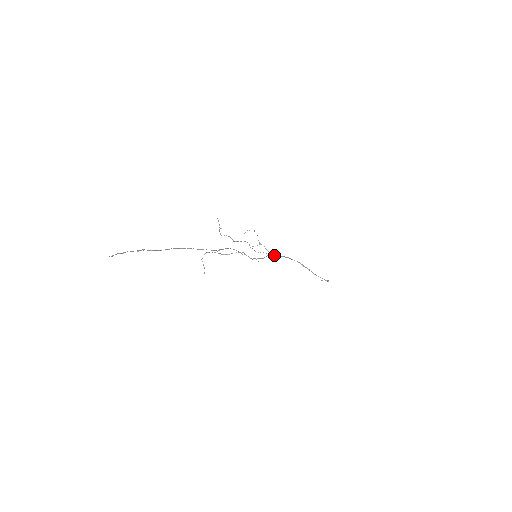
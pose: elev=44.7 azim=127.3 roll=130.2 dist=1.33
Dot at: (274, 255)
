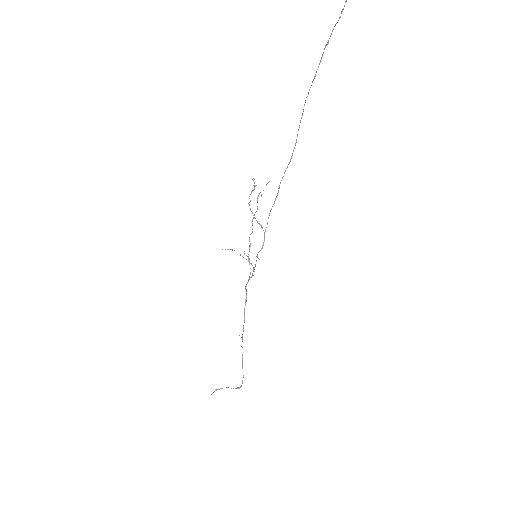
Dot at: occluded
